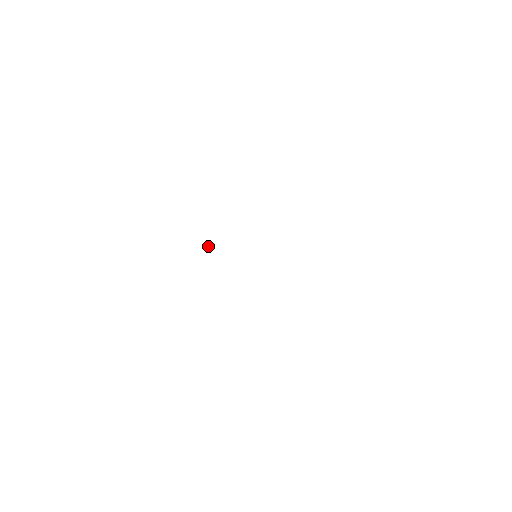
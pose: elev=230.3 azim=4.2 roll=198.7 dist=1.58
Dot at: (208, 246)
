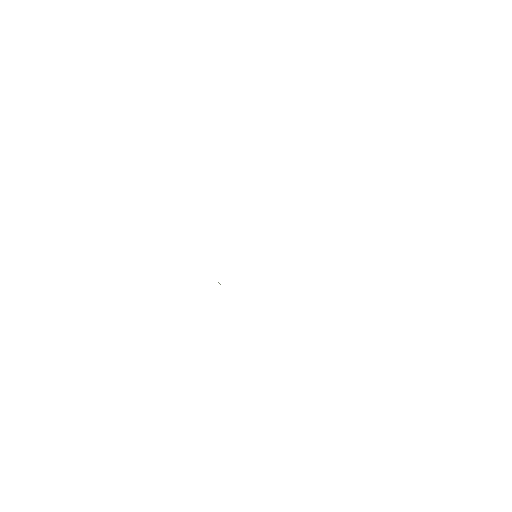
Dot at: occluded
